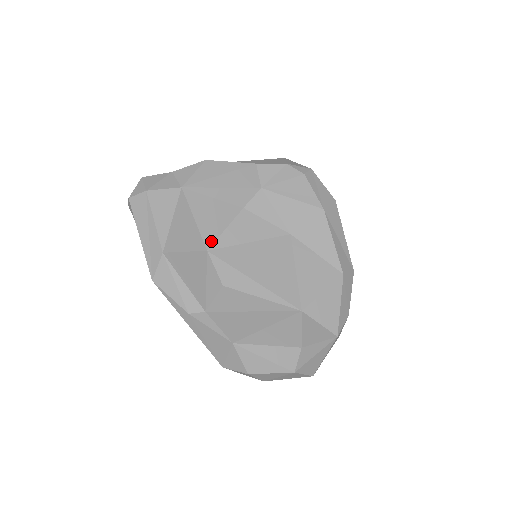
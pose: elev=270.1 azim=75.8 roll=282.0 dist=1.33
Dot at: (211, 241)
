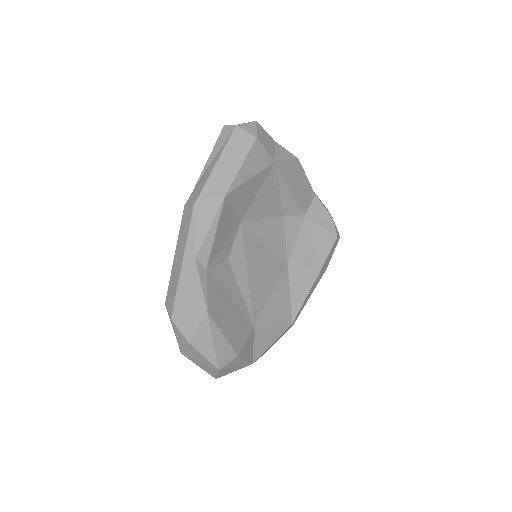
Dot at: (249, 218)
